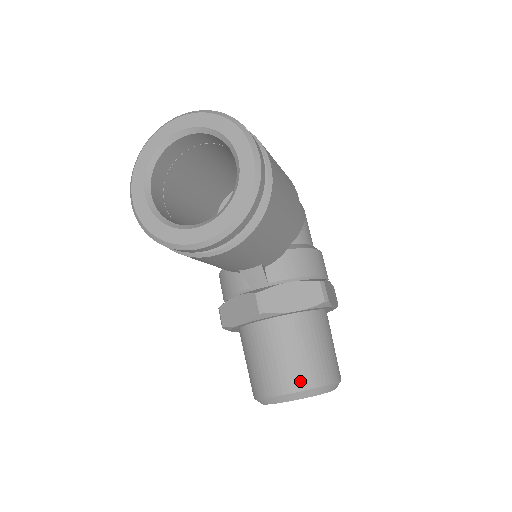
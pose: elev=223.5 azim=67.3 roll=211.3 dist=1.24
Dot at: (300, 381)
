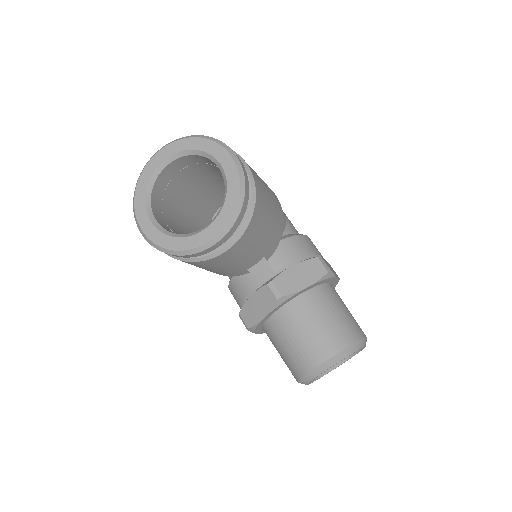
Dot at: (333, 345)
